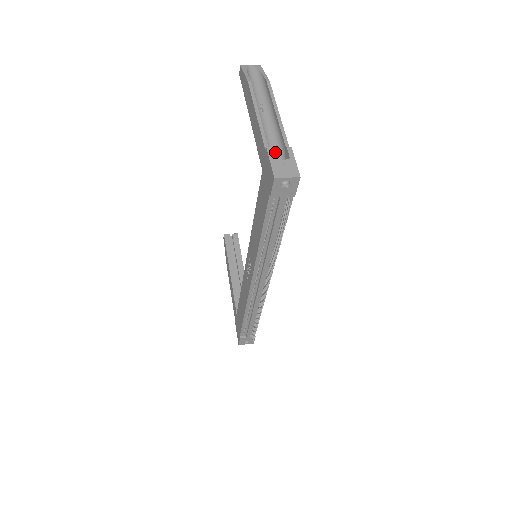
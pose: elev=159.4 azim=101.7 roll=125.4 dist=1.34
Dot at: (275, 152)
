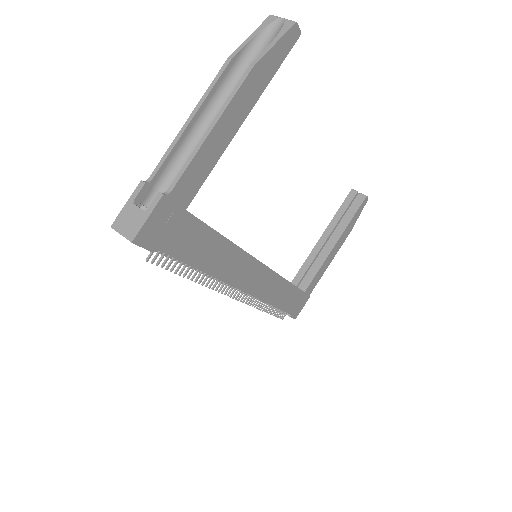
Dot at: occluded
